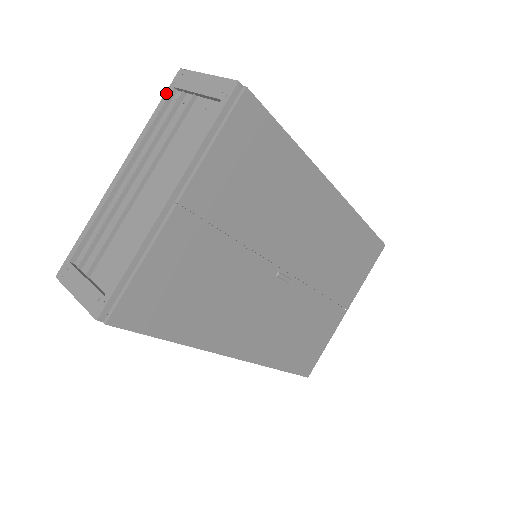
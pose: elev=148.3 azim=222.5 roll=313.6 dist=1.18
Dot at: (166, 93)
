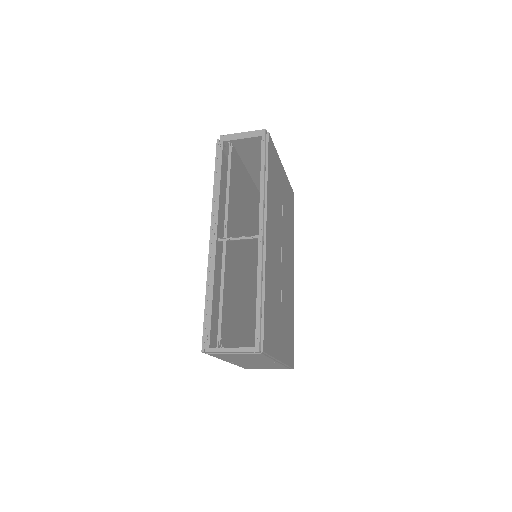
Dot at: occluded
